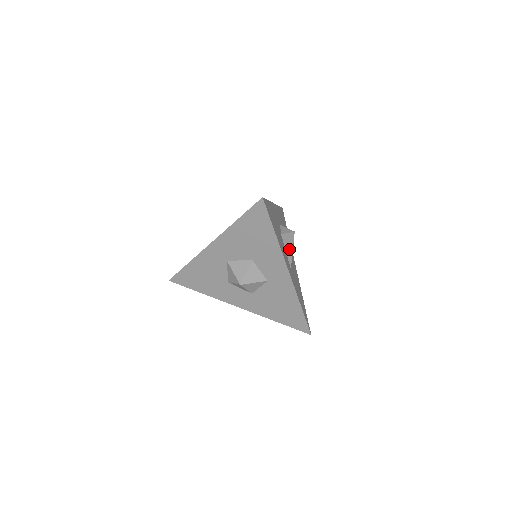
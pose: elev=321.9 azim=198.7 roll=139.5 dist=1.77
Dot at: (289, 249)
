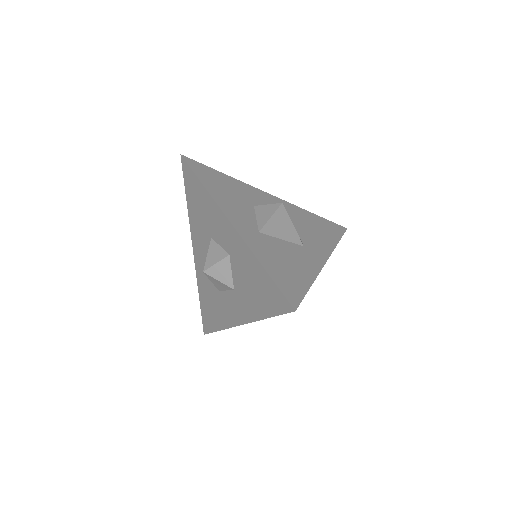
Dot at: (264, 217)
